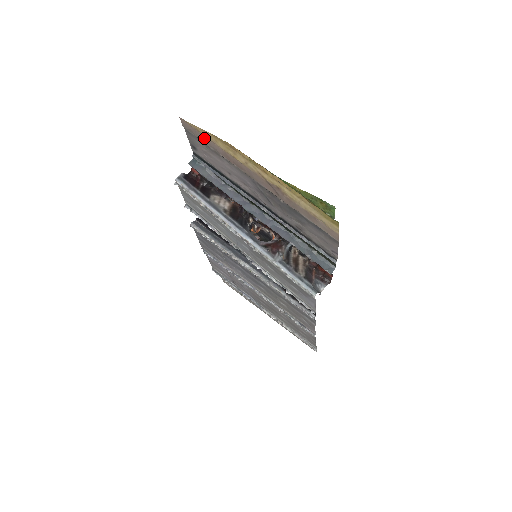
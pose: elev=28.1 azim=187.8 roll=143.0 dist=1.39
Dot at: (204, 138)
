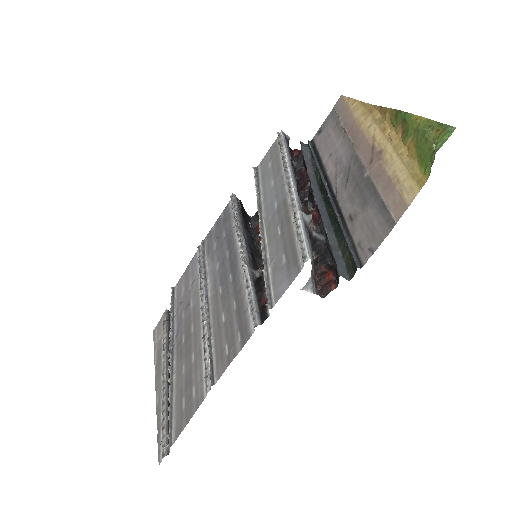
Dot at: (345, 112)
